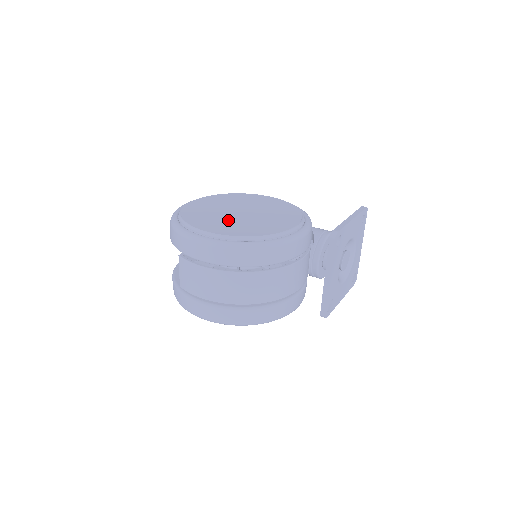
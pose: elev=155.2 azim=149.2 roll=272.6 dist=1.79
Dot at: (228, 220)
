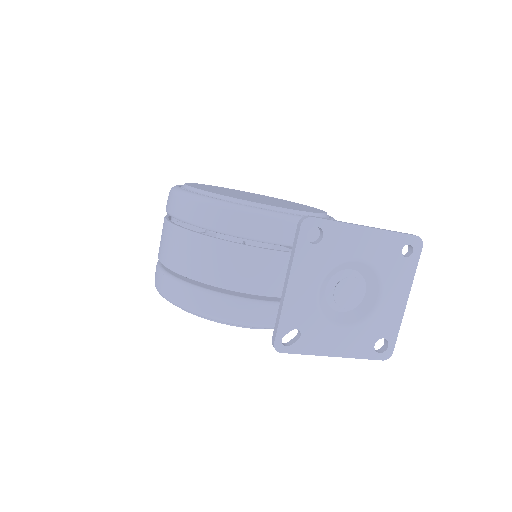
Dot at: occluded
